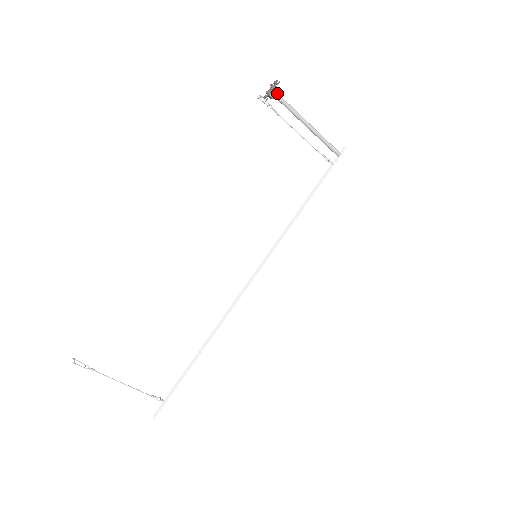
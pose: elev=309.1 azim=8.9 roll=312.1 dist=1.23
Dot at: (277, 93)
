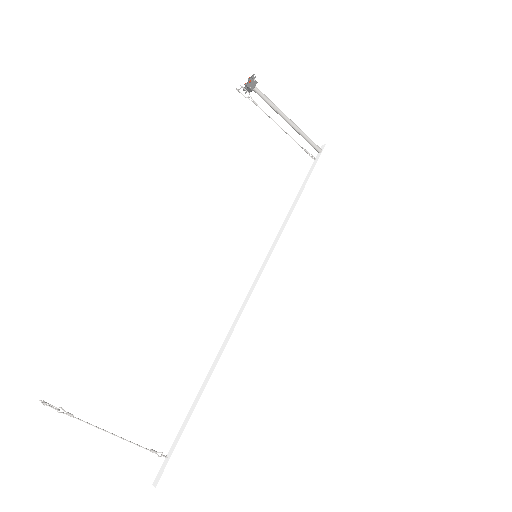
Dot at: (255, 86)
